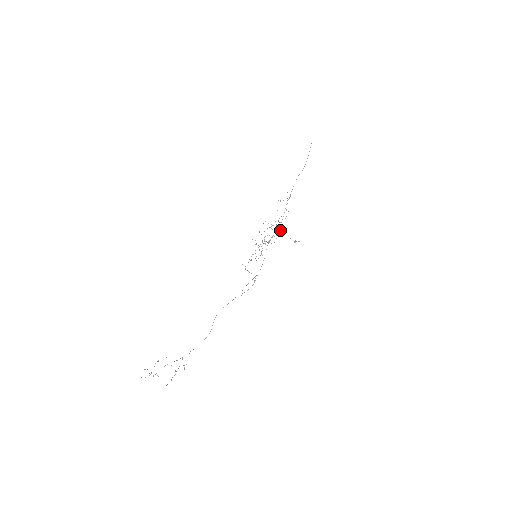
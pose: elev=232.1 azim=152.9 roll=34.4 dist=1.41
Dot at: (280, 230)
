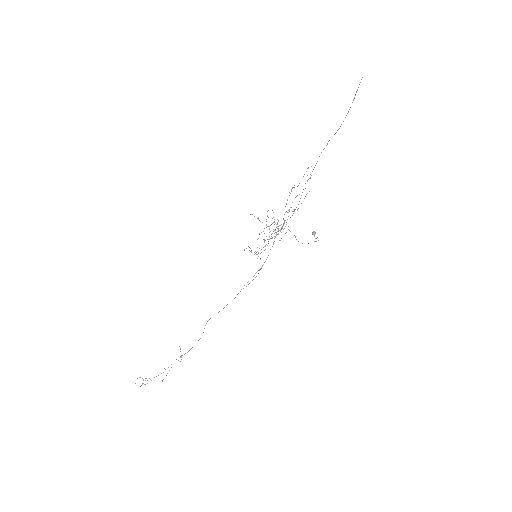
Dot at: occluded
